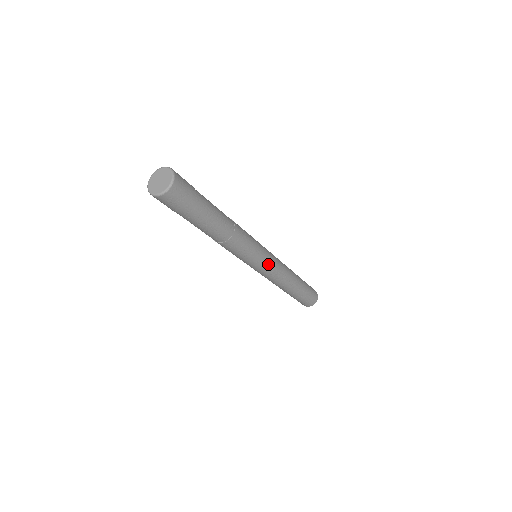
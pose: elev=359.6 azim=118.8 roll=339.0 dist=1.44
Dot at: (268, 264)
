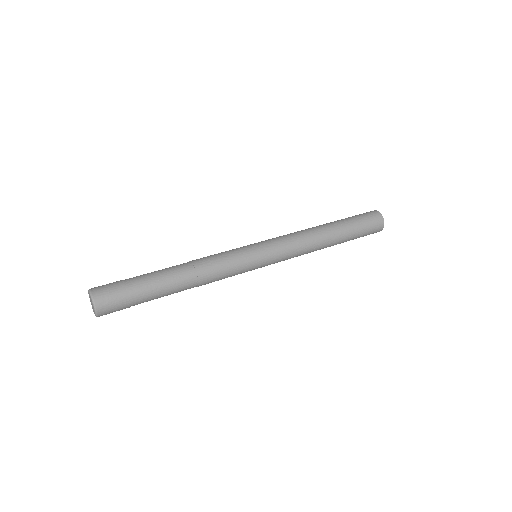
Dot at: (270, 257)
